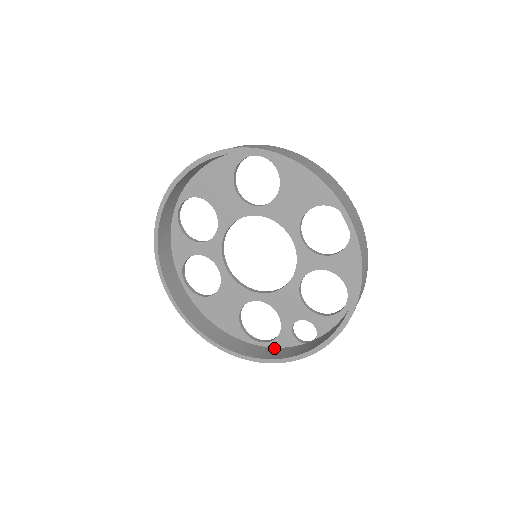
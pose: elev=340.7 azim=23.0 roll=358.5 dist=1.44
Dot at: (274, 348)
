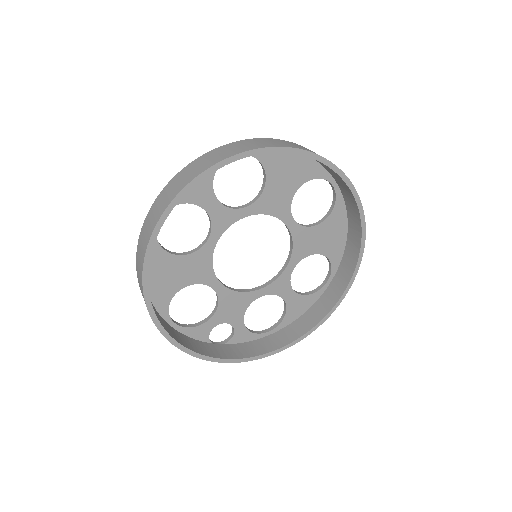
Dot at: (184, 335)
